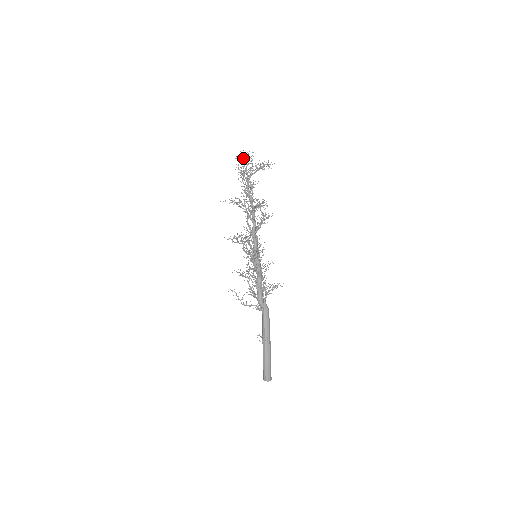
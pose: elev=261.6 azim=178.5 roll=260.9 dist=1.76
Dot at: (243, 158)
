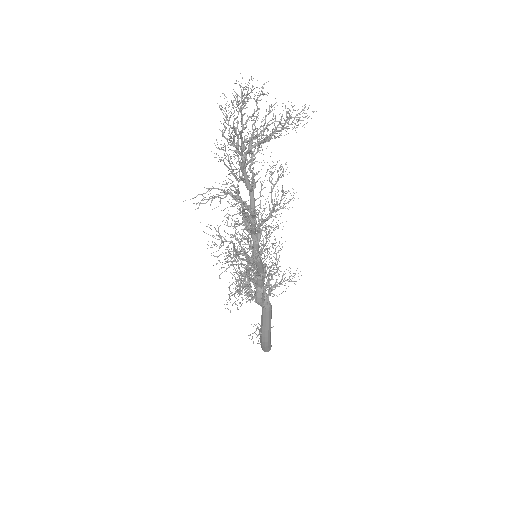
Dot at: (237, 106)
